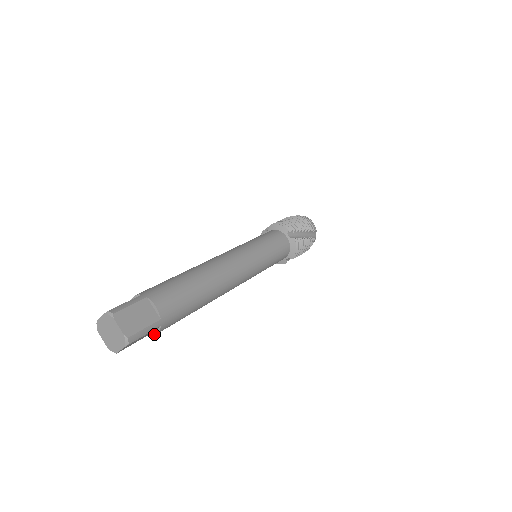
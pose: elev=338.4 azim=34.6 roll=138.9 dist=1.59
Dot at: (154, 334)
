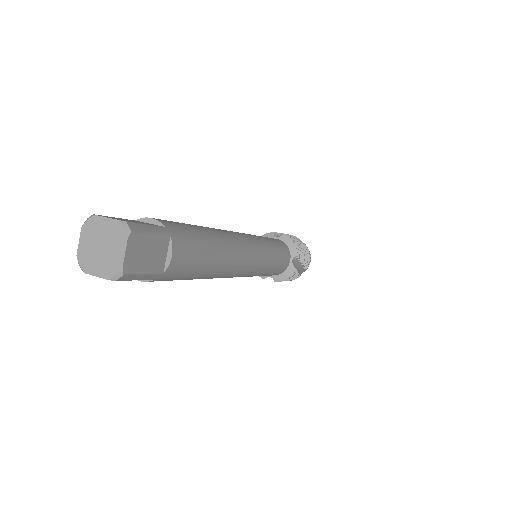
Dot at: occluded
